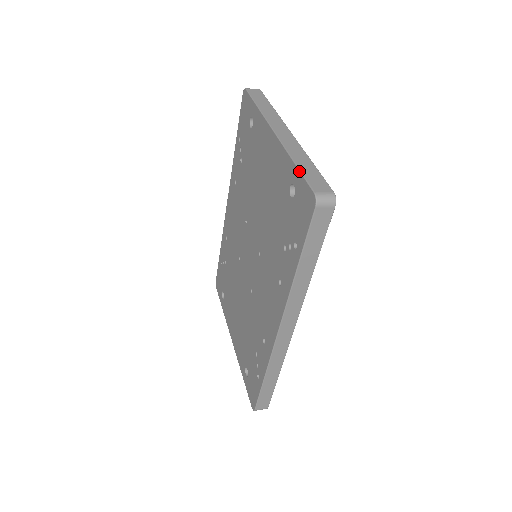
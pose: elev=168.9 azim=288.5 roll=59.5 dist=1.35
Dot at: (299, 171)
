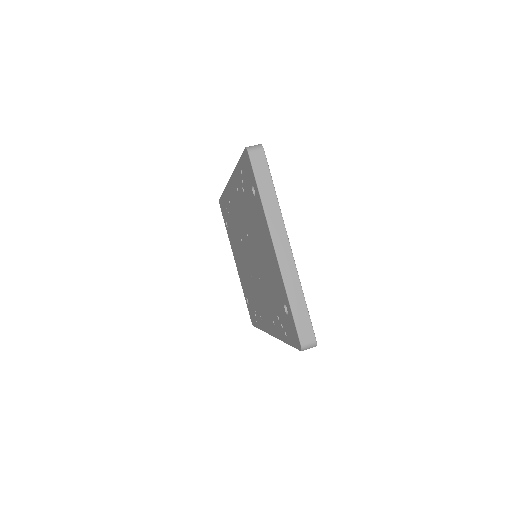
Dot at: (292, 314)
